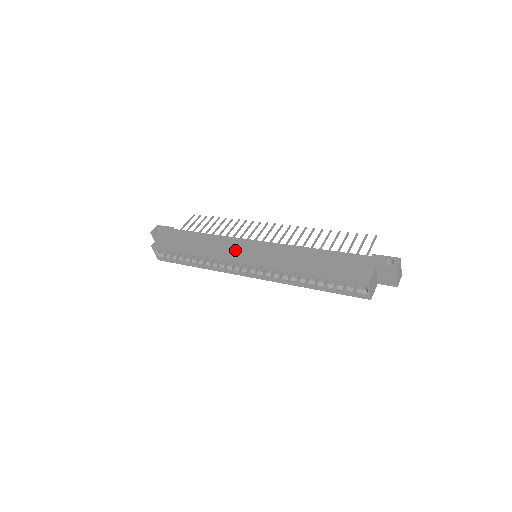
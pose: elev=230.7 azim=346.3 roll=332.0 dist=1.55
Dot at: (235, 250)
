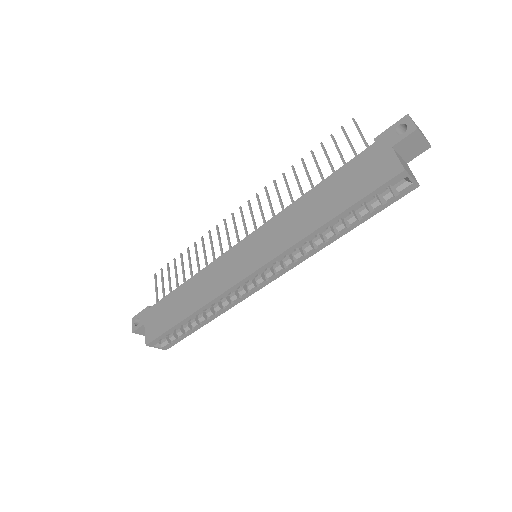
Dot at: (231, 271)
